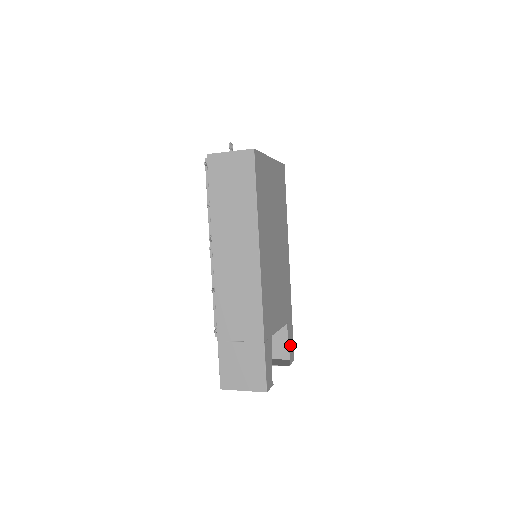
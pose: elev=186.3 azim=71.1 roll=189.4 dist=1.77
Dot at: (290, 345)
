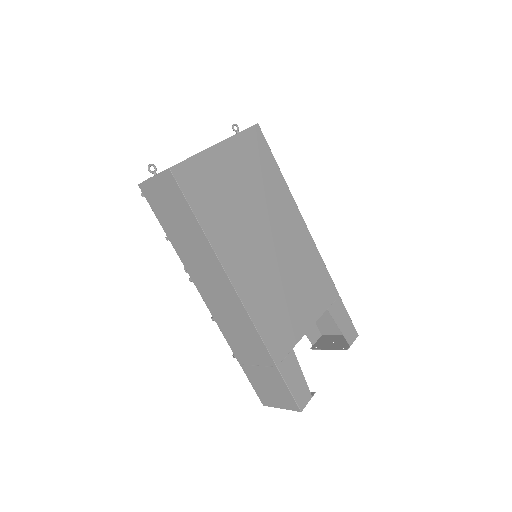
Dot at: (343, 326)
